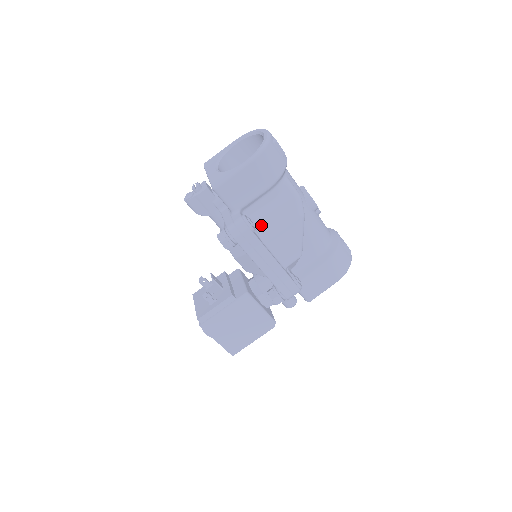
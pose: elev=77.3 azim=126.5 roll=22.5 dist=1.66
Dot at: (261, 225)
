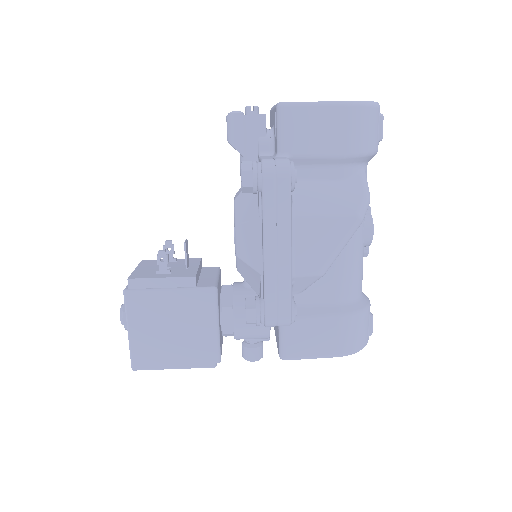
Dot at: (301, 196)
